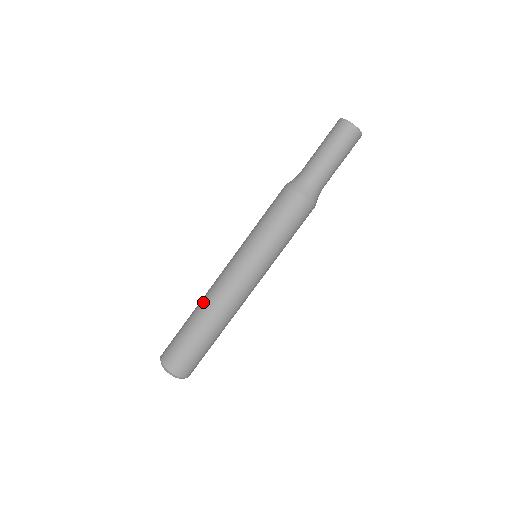
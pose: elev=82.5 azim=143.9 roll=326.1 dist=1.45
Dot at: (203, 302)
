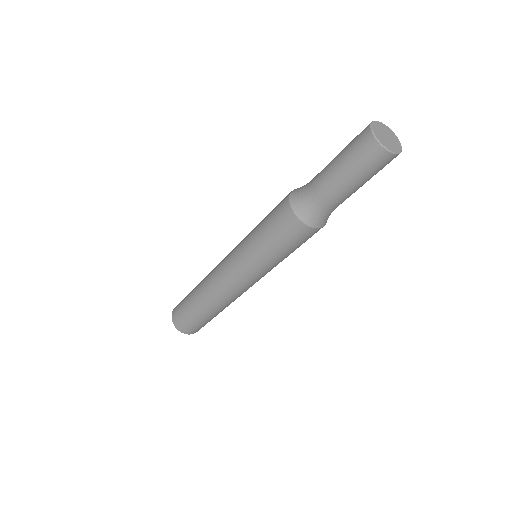
Dot at: (202, 287)
